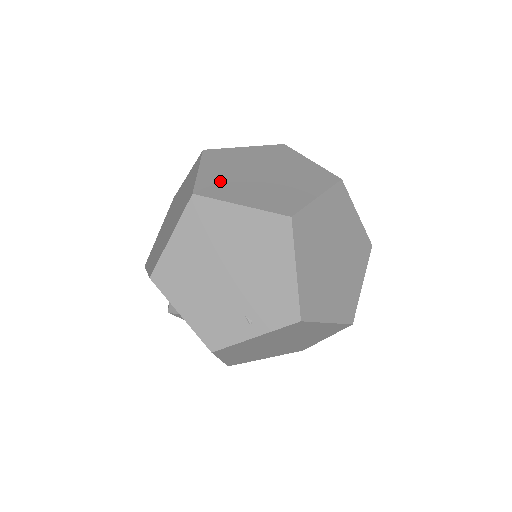
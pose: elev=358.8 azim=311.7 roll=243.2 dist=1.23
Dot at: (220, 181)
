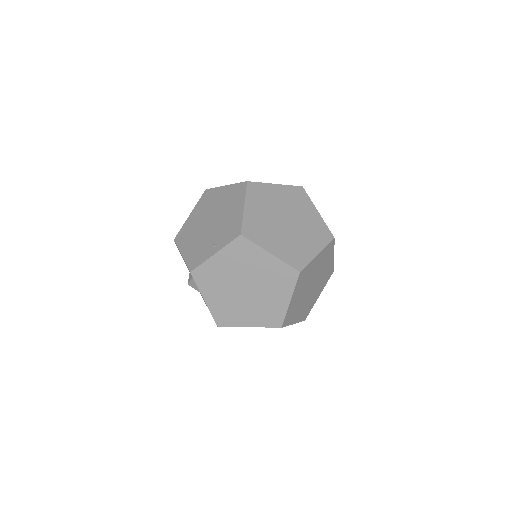
Dot at: occluded
